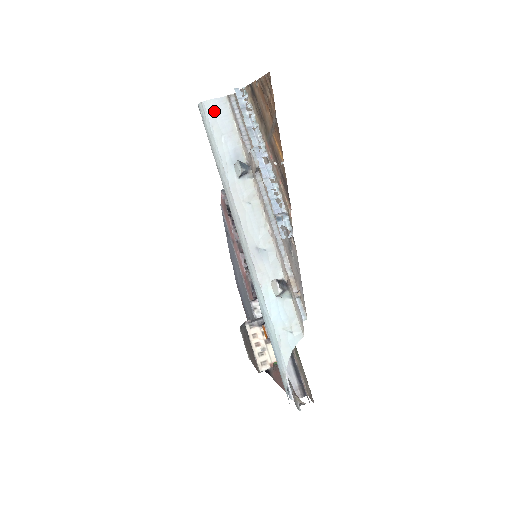
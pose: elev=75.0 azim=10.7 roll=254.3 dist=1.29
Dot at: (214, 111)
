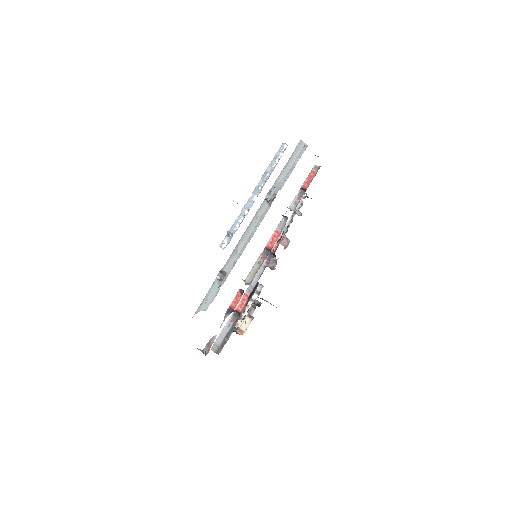
Dot at: (296, 150)
